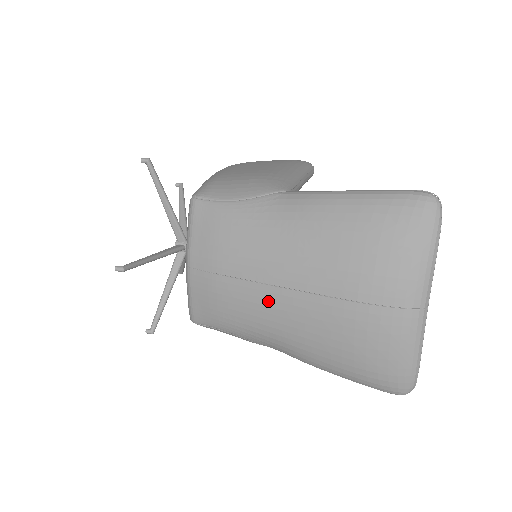
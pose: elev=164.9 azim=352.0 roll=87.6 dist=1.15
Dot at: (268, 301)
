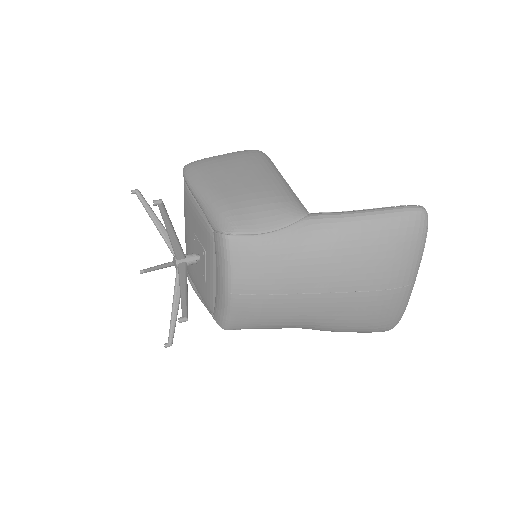
Dot at: (310, 304)
